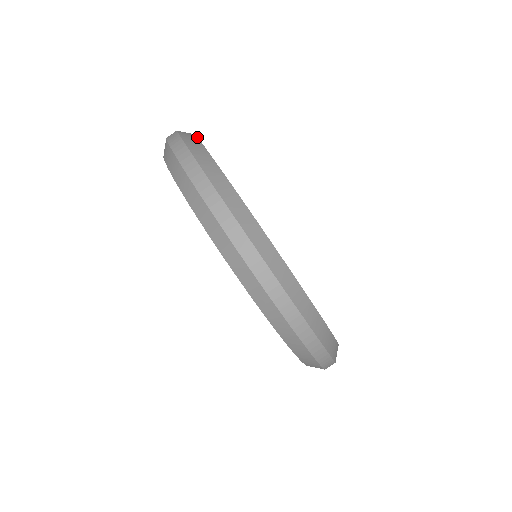
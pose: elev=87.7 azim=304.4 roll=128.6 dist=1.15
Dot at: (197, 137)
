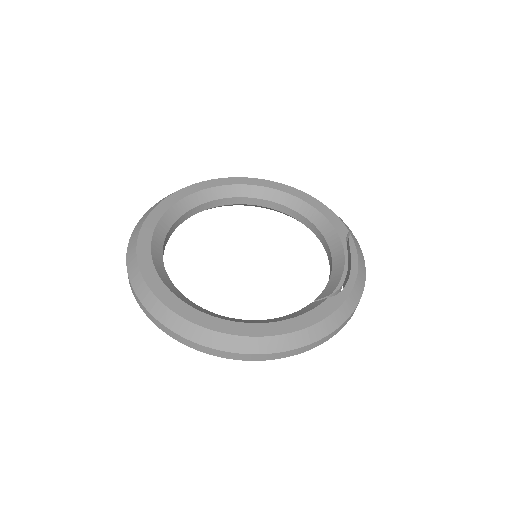
Dot at: (182, 318)
